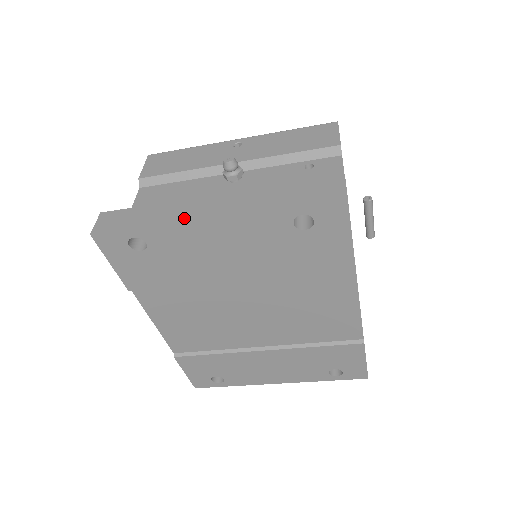
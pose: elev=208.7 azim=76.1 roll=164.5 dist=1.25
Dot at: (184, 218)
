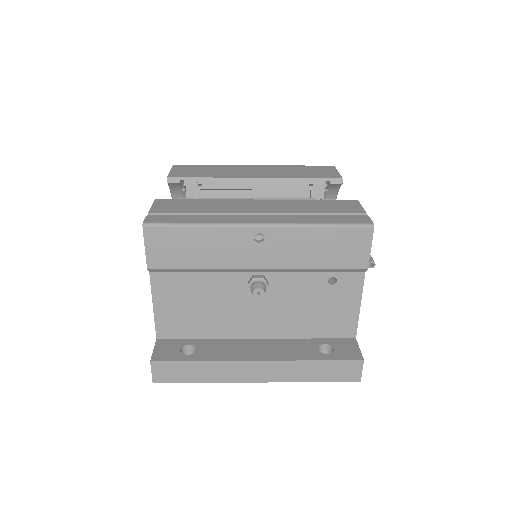
Dot at: (235, 380)
